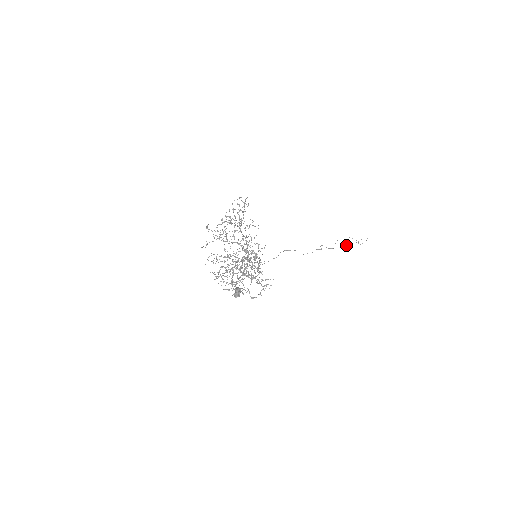
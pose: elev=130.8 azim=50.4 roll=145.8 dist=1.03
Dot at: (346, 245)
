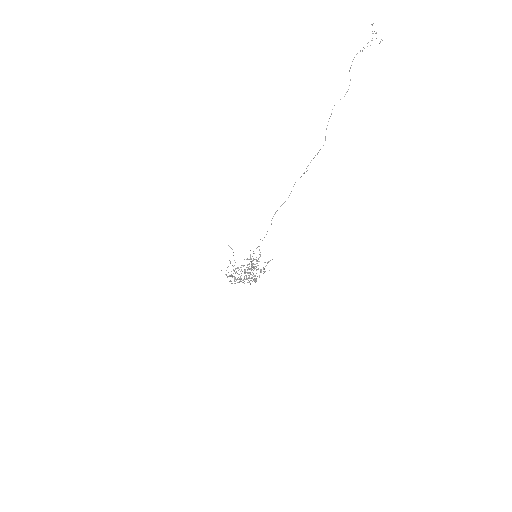
Dot at: occluded
